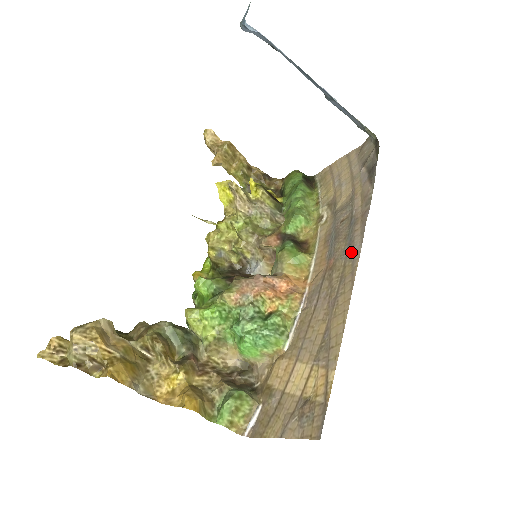
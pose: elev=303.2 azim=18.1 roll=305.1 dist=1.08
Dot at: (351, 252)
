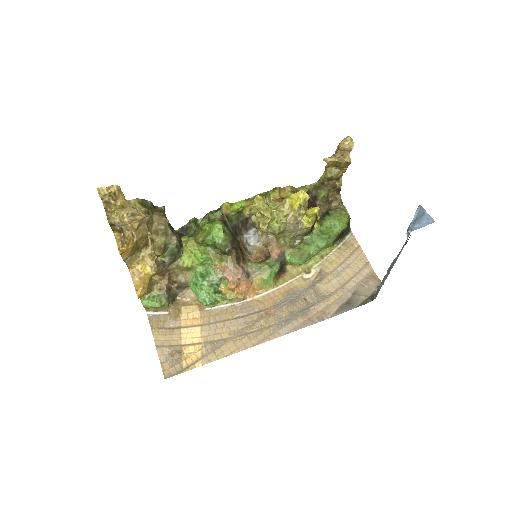
Dot at: (280, 327)
